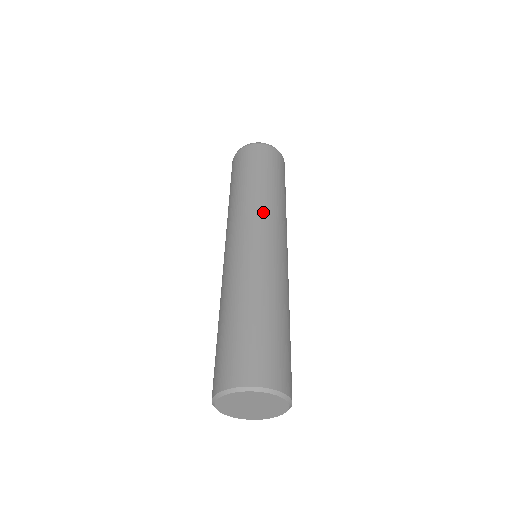
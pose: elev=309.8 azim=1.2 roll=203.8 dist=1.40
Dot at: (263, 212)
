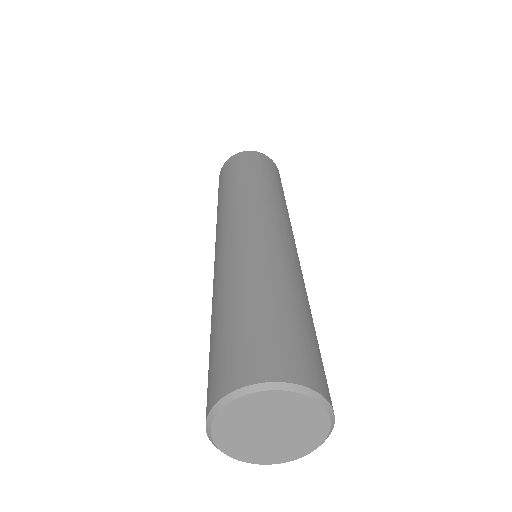
Dot at: (277, 207)
